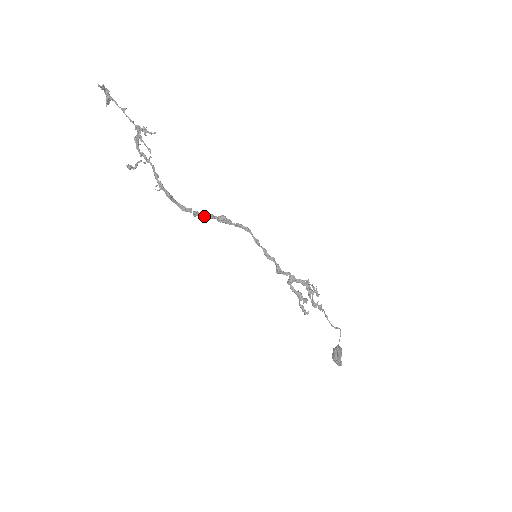
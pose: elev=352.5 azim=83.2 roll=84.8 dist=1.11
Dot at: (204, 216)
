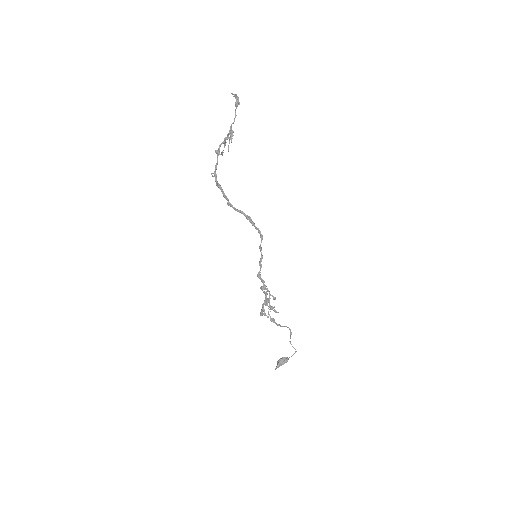
Dot at: (235, 209)
